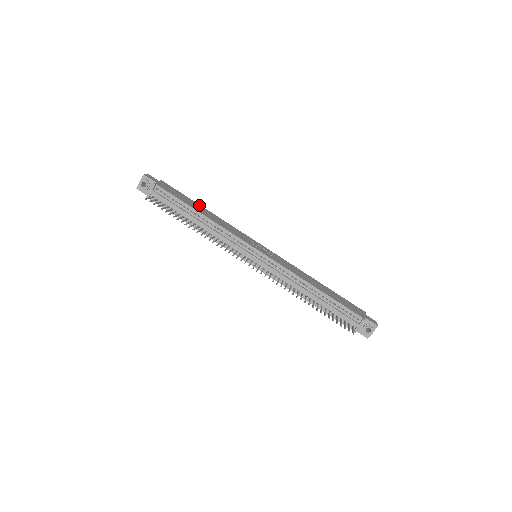
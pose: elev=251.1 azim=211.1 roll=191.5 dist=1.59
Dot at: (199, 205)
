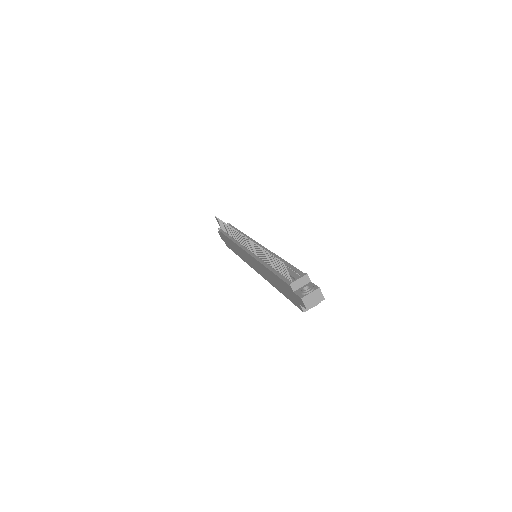
Dot at: occluded
